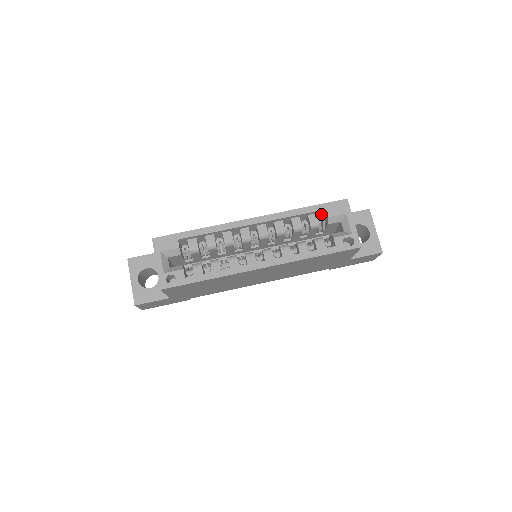
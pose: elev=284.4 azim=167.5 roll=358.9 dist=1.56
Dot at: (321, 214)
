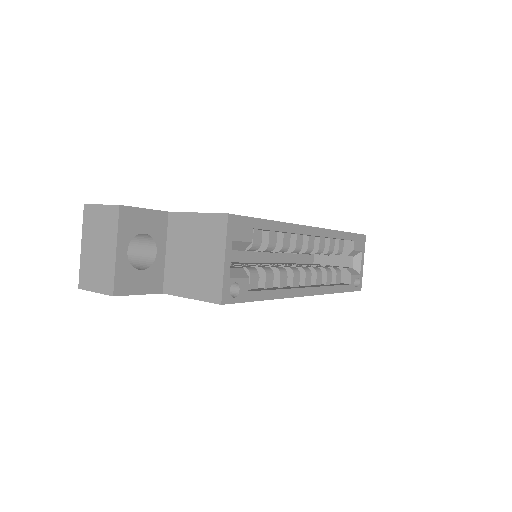
Dot at: occluded
